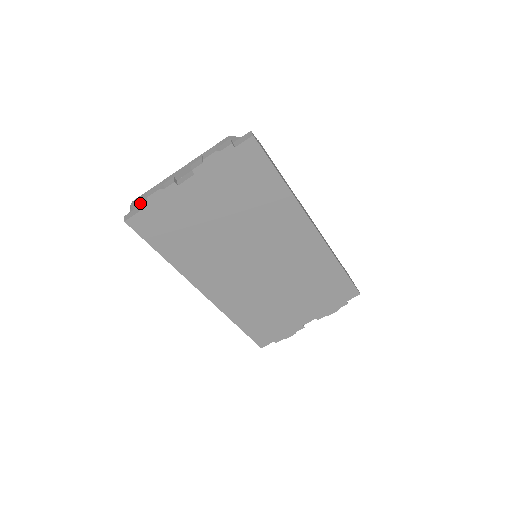
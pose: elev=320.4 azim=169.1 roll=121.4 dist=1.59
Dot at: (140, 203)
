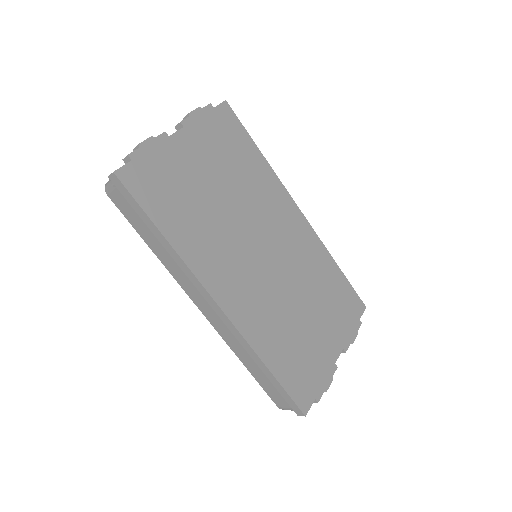
Dot at: occluded
